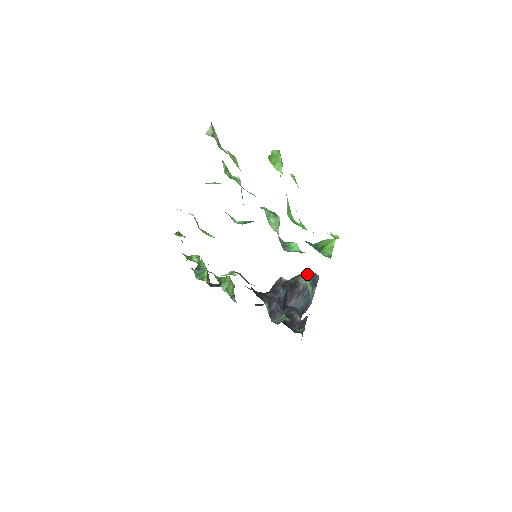
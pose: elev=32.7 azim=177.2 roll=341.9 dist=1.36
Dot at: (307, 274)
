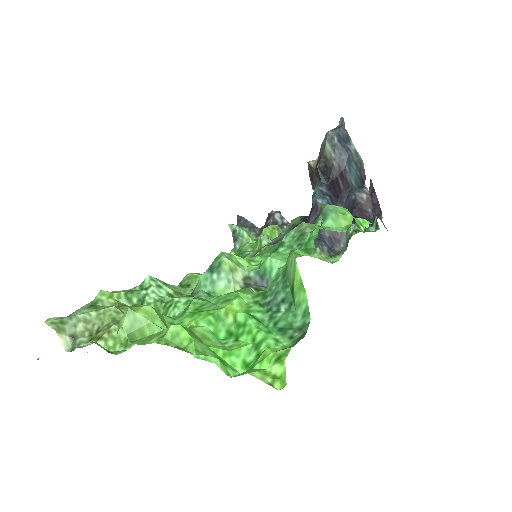
Dot at: (328, 143)
